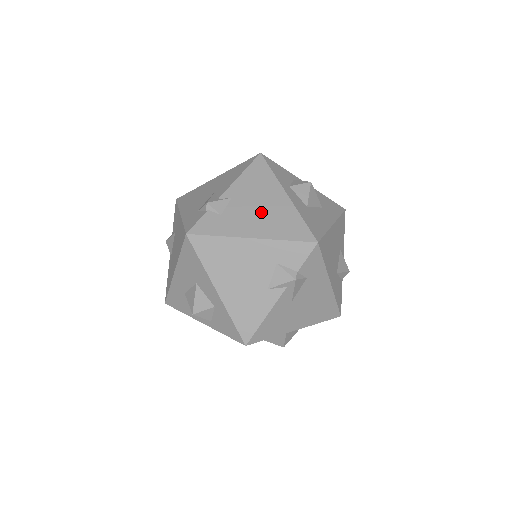
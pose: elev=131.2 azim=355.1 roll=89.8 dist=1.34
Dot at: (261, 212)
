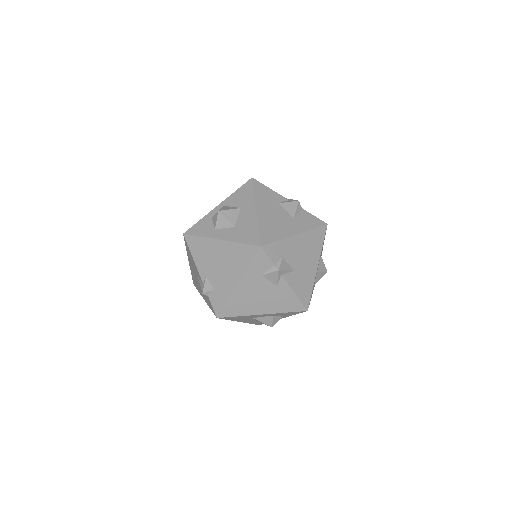
Dot at: (224, 265)
